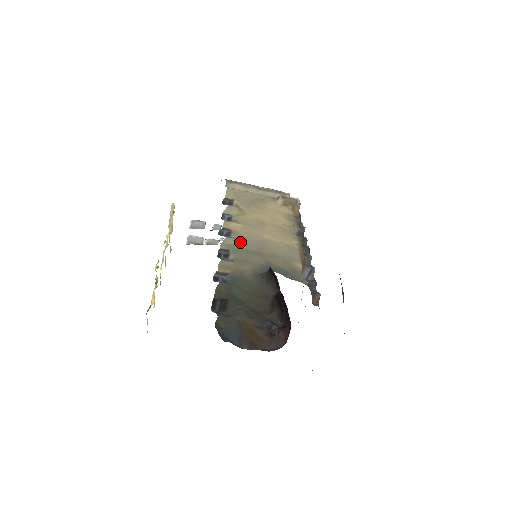
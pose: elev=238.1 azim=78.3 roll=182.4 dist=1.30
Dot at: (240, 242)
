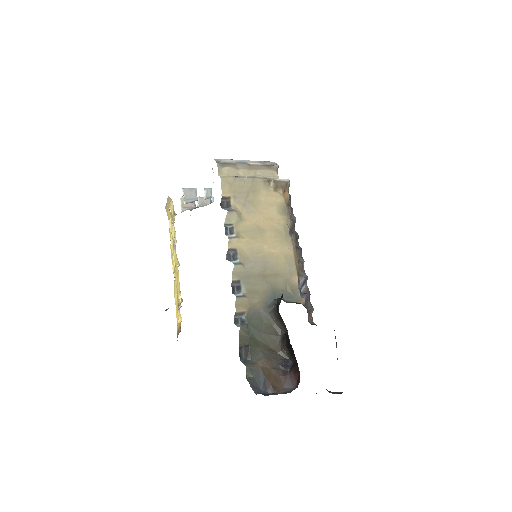
Dot at: (247, 266)
